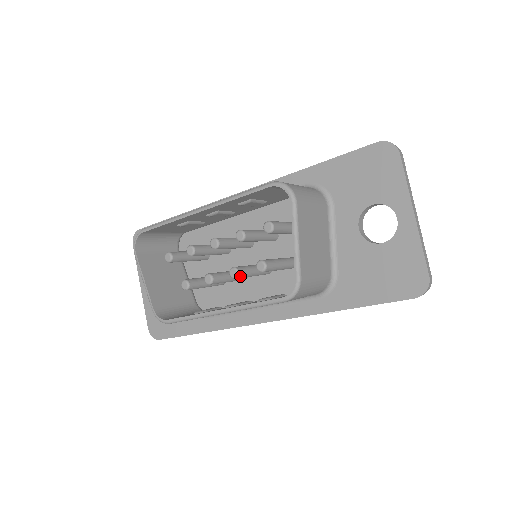
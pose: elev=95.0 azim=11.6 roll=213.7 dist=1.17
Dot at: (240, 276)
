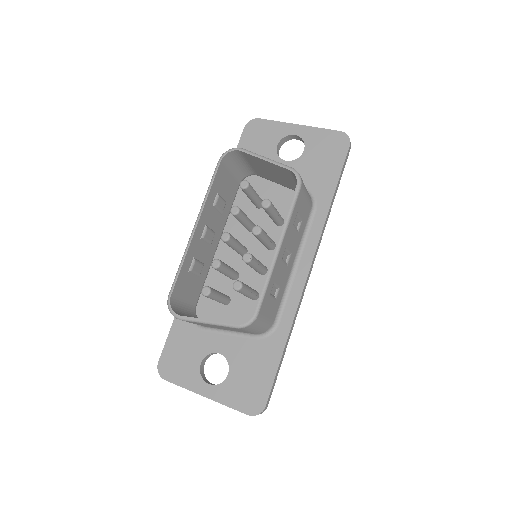
Dot at: (262, 230)
